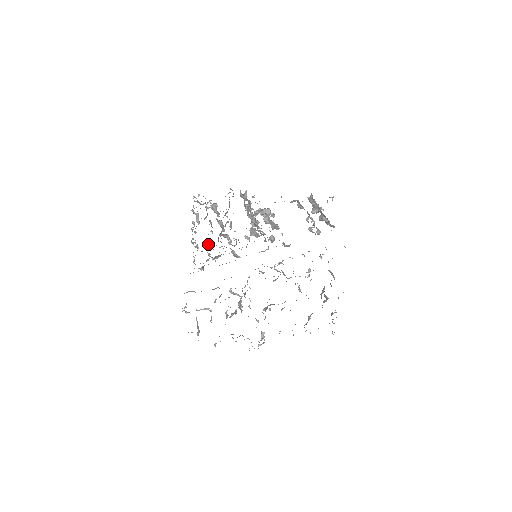
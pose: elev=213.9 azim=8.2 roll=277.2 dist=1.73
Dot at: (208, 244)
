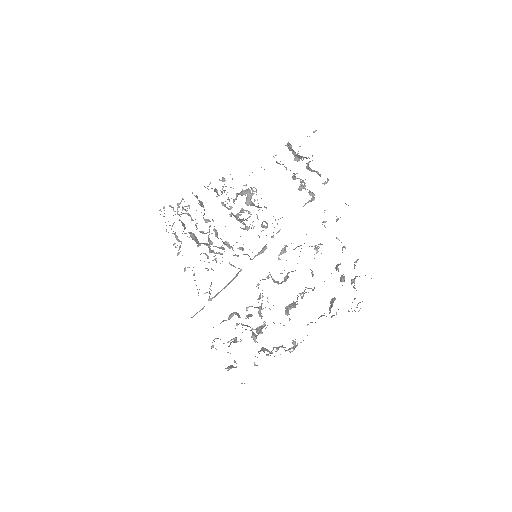
Dot at: occluded
